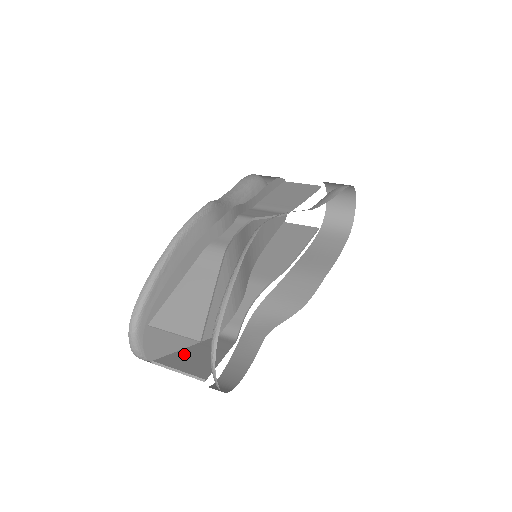
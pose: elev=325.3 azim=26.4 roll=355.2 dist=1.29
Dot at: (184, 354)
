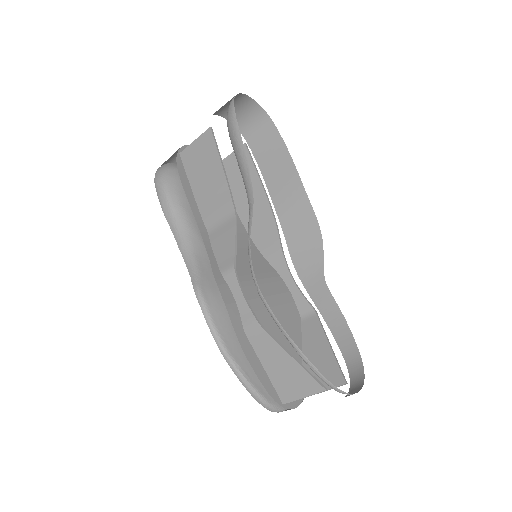
Dot at: (309, 369)
